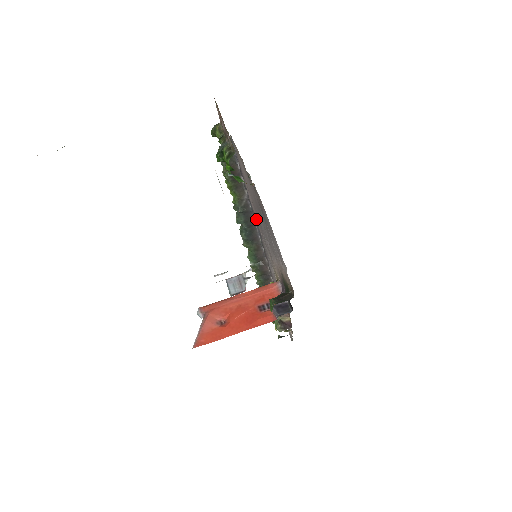
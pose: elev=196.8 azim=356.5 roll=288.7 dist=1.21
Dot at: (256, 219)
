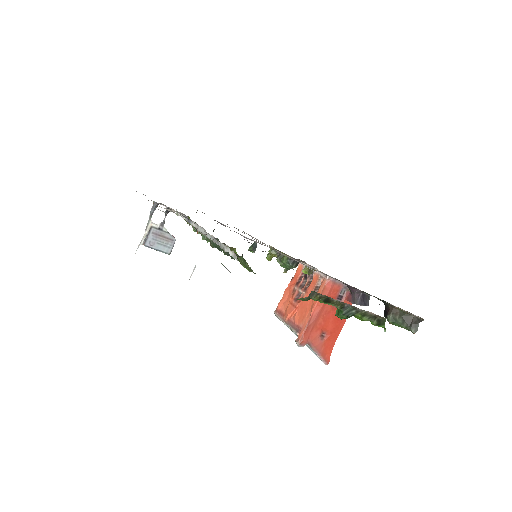
Dot at: occluded
